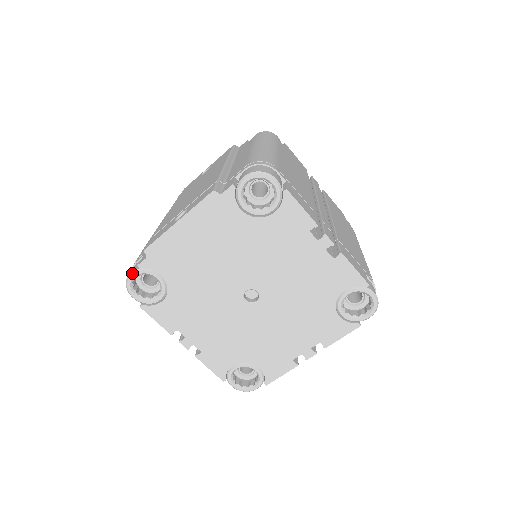
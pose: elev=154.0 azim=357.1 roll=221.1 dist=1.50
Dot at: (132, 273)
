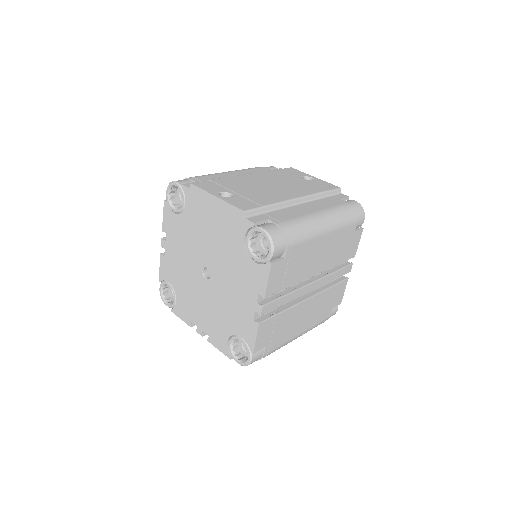
Dot at: (177, 183)
